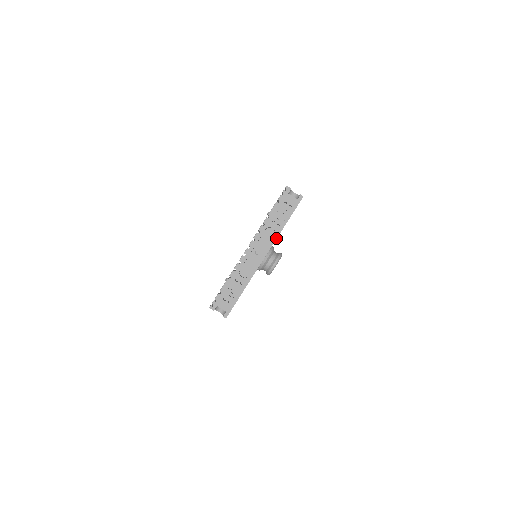
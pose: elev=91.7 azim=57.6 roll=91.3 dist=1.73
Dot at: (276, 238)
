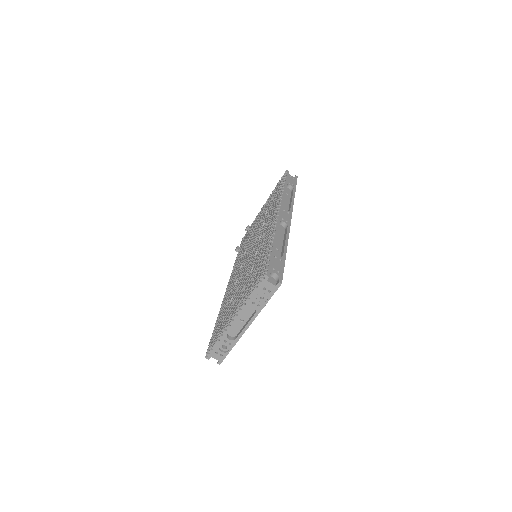
Dot at: (257, 314)
